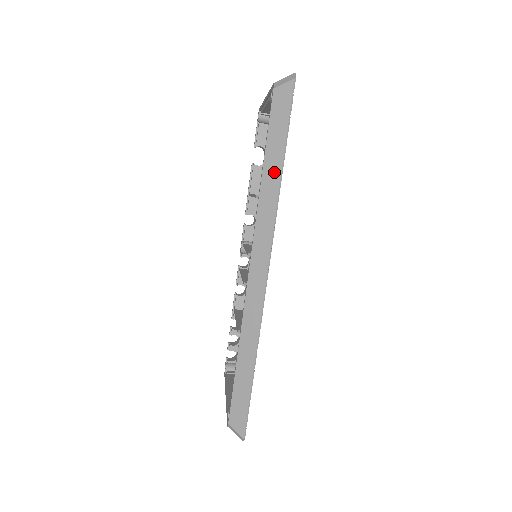
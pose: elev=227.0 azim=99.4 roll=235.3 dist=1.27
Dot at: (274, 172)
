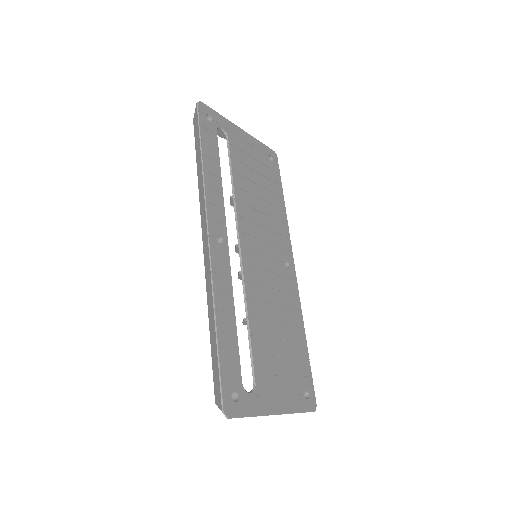
Dot at: (200, 166)
